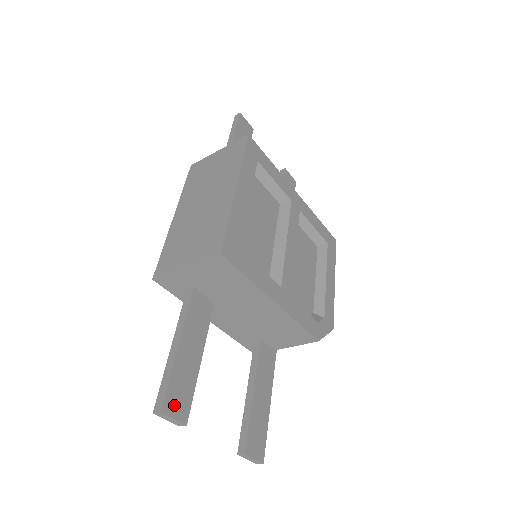
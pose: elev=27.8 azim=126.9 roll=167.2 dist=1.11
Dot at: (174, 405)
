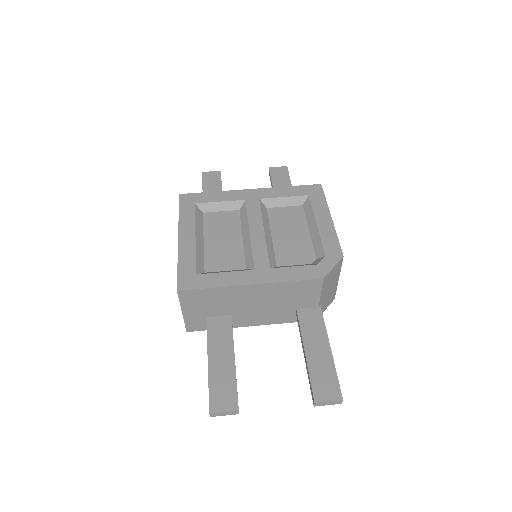
Dot at: (220, 403)
